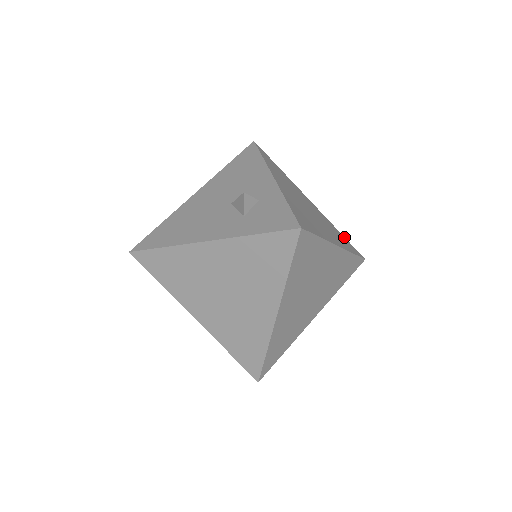
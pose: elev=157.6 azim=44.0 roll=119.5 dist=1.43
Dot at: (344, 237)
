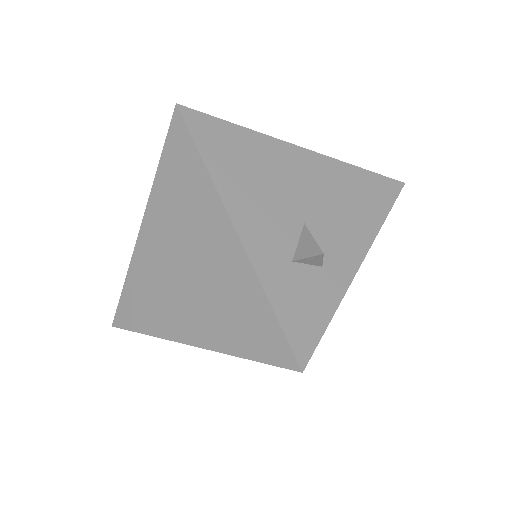
Dot at: occluded
